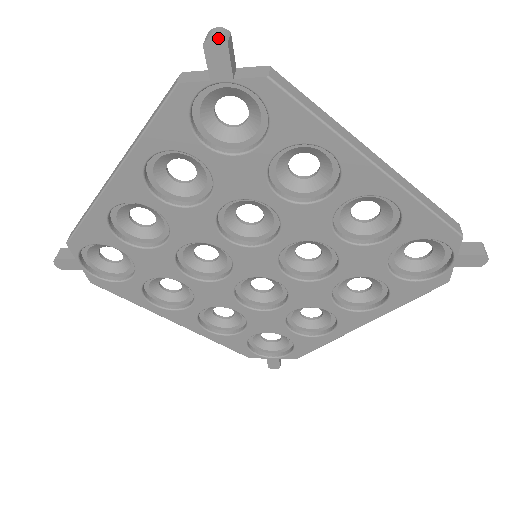
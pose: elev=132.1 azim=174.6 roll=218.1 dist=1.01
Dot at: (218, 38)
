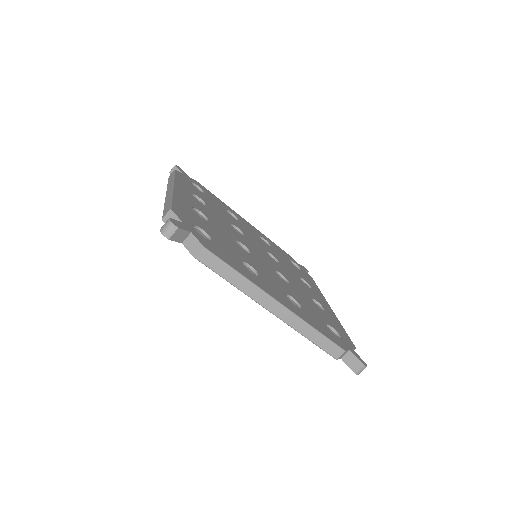
Dot at: (164, 235)
